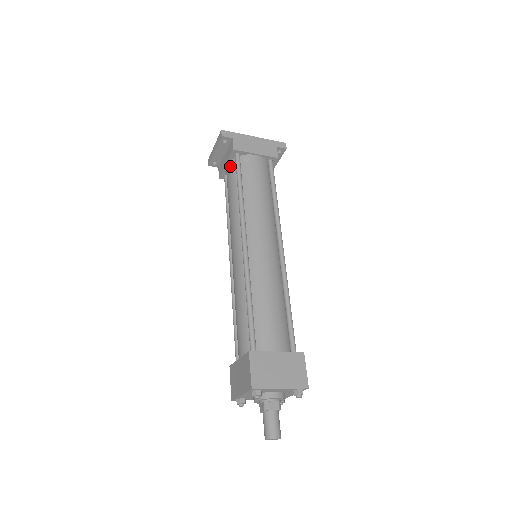
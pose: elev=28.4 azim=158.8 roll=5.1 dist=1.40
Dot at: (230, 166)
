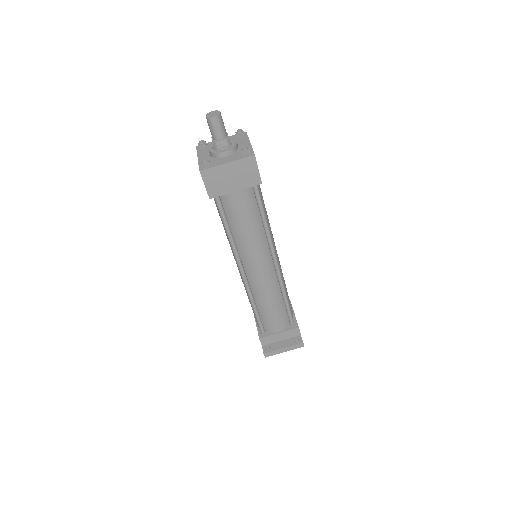
Dot at: occluded
